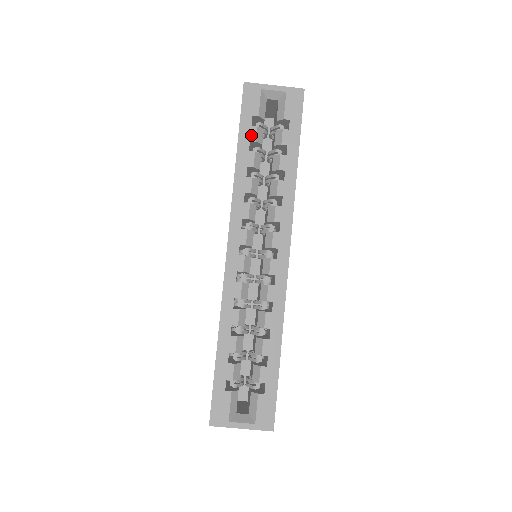
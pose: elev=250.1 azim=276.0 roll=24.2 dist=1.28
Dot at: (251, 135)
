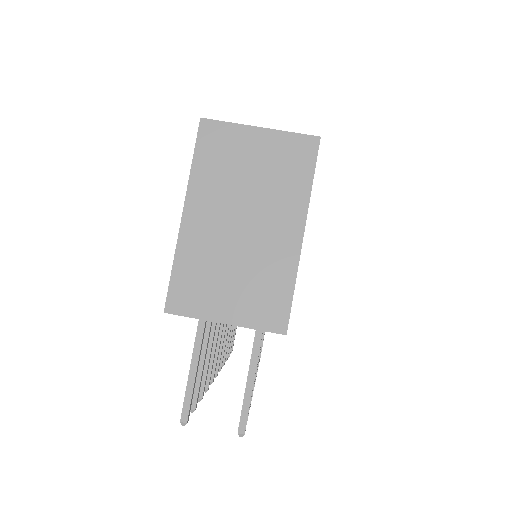
Dot at: occluded
